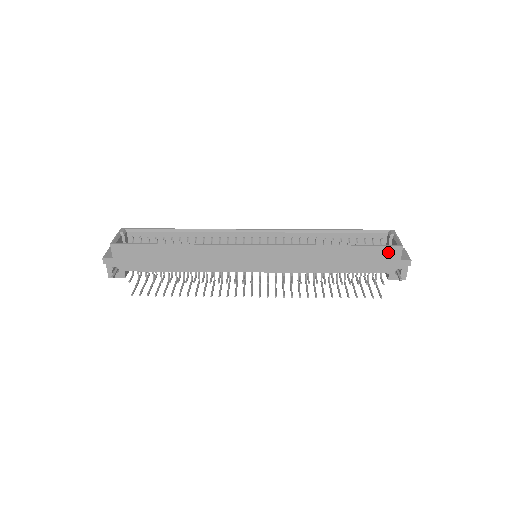
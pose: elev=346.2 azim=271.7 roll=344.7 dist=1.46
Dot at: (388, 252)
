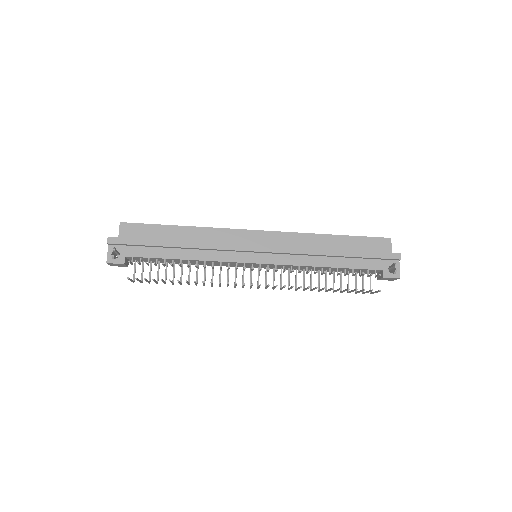
Dot at: (379, 244)
